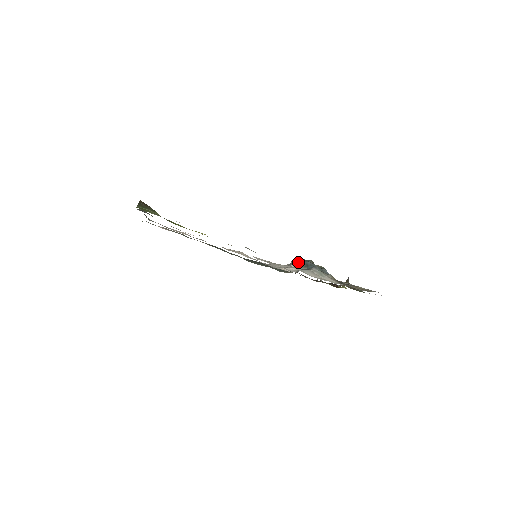
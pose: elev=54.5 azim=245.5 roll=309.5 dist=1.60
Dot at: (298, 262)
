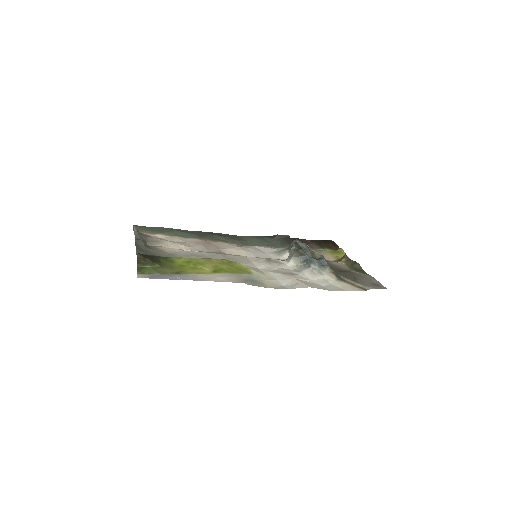
Dot at: (297, 256)
